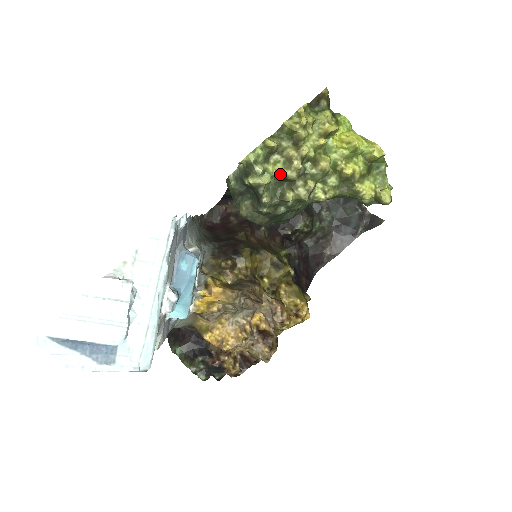
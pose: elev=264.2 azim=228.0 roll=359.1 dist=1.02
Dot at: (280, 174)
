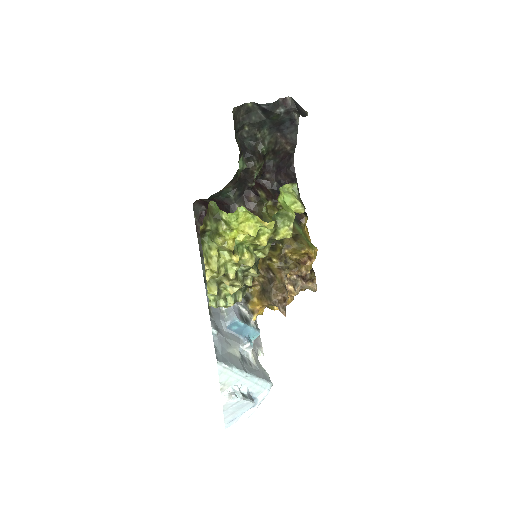
Dot at: (234, 292)
